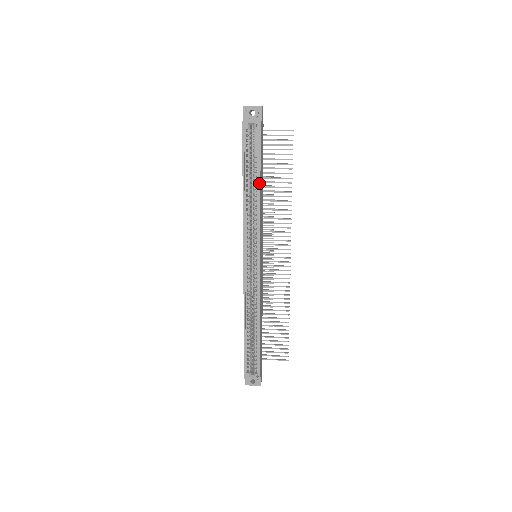
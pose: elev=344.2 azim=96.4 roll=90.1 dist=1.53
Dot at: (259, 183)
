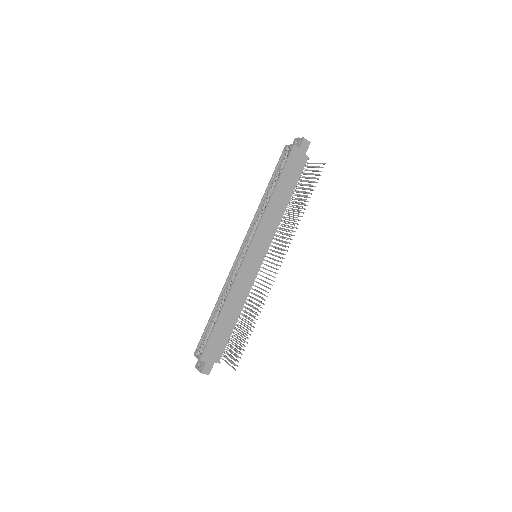
Dot at: (274, 189)
